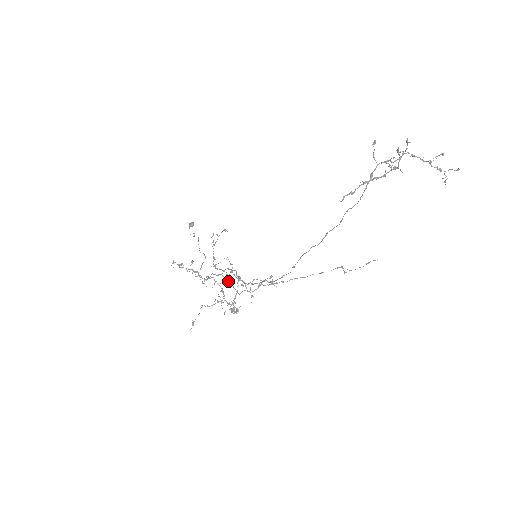
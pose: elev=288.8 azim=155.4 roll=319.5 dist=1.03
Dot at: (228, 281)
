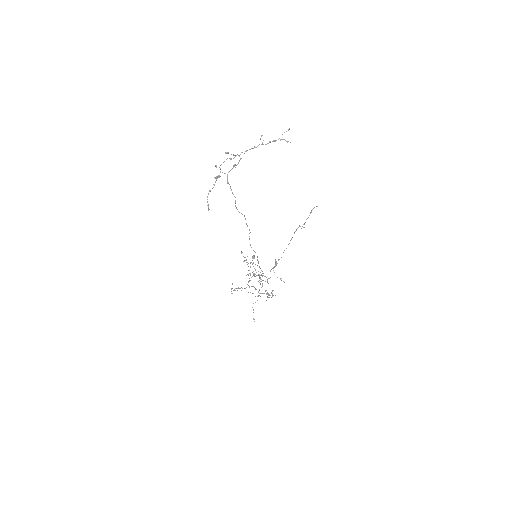
Dot at: (262, 280)
